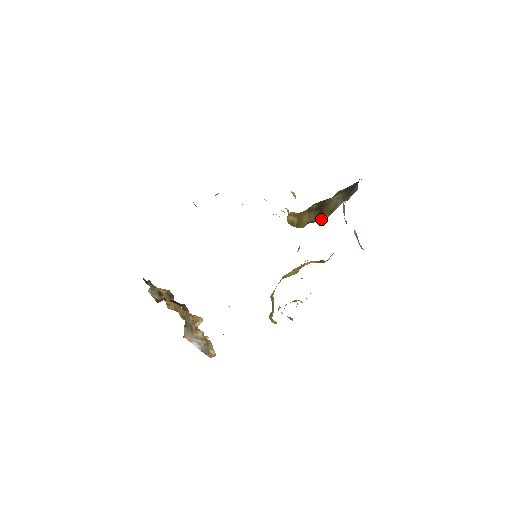
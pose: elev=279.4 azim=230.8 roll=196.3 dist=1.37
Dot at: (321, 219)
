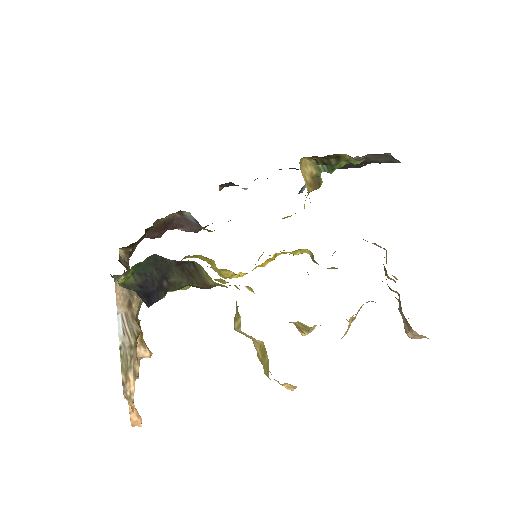
Dot at: occluded
